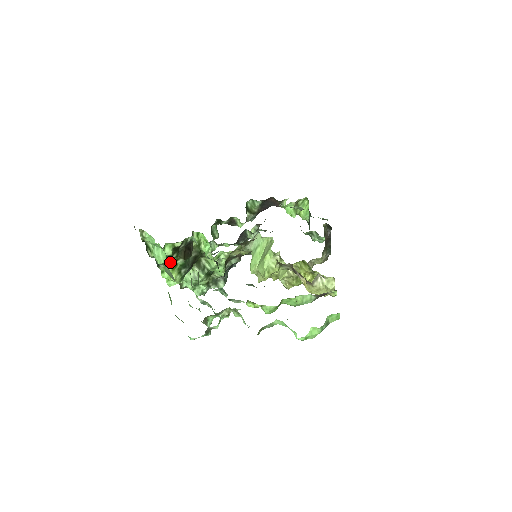
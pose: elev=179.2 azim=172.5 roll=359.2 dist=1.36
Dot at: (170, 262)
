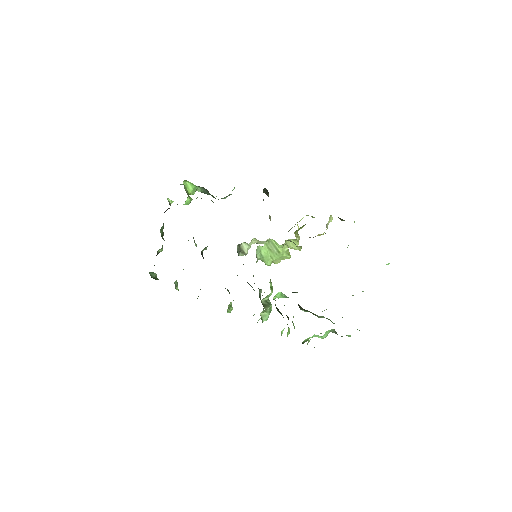
Dot at: occluded
